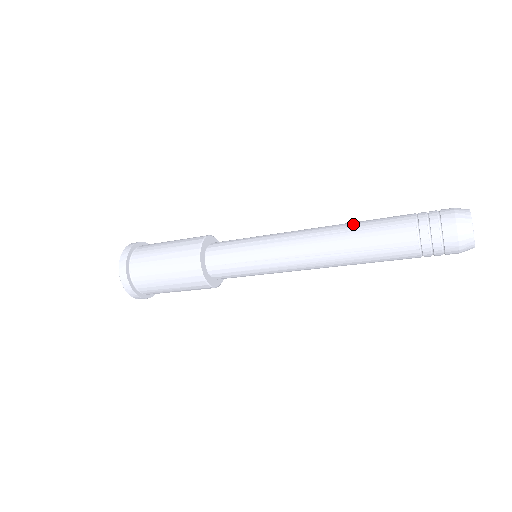
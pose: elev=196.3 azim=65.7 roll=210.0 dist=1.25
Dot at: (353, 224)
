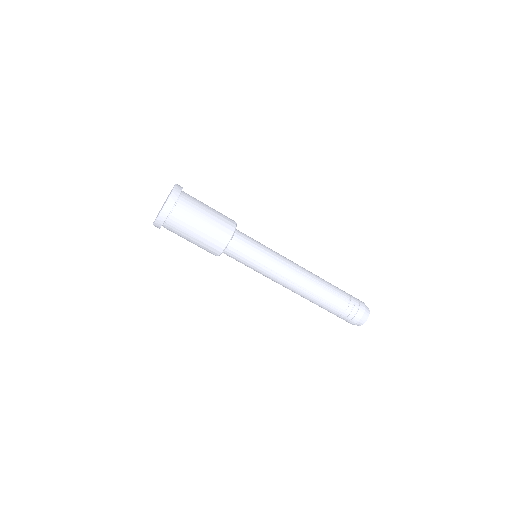
Dot at: occluded
